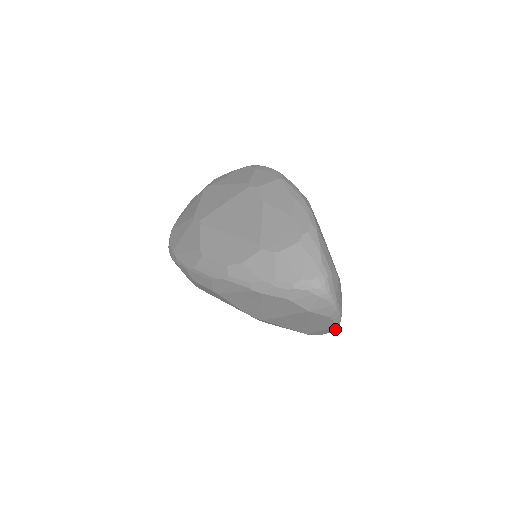
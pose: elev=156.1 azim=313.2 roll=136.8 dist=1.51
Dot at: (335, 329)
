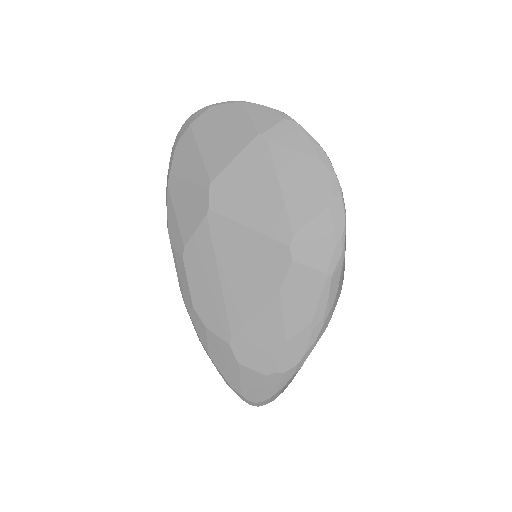
Dot at: occluded
